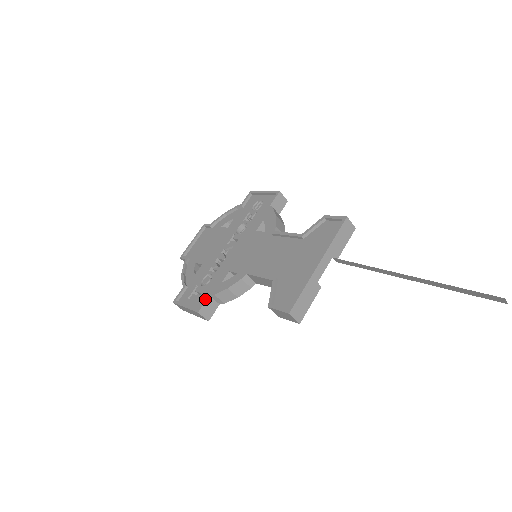
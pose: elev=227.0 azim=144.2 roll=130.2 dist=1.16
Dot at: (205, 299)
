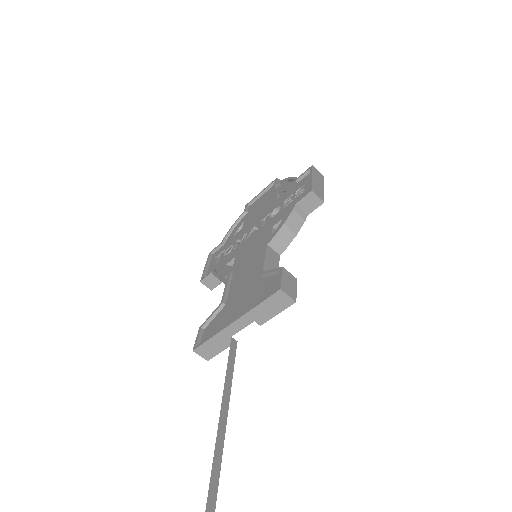
Dot at: (209, 273)
